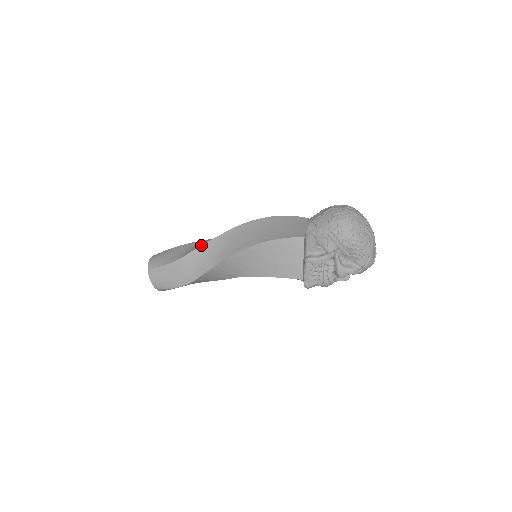
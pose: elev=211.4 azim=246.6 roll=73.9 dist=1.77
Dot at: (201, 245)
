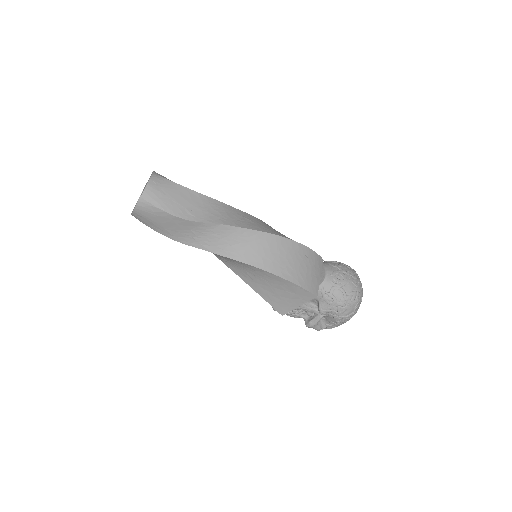
Dot at: (221, 224)
